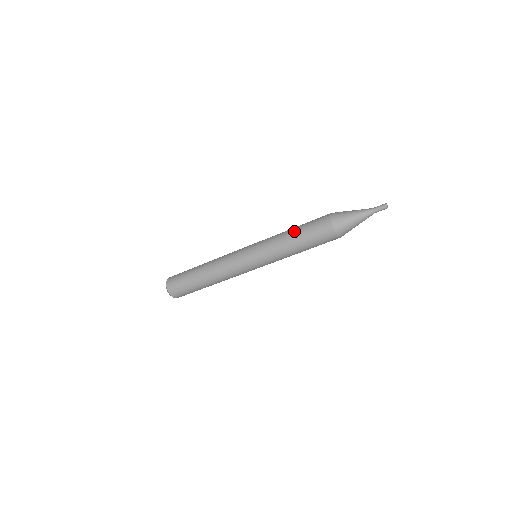
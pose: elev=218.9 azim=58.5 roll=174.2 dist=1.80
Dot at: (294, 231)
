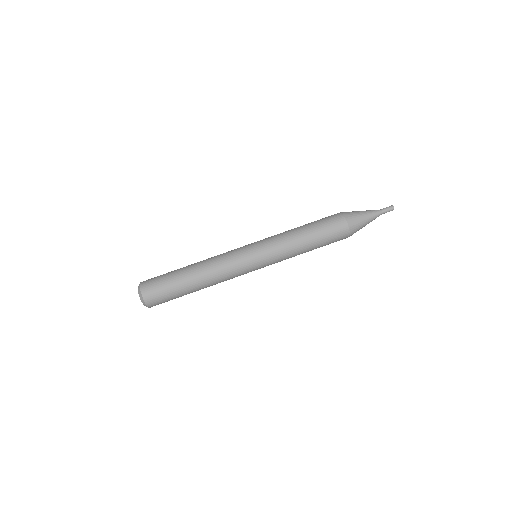
Dot at: (304, 226)
